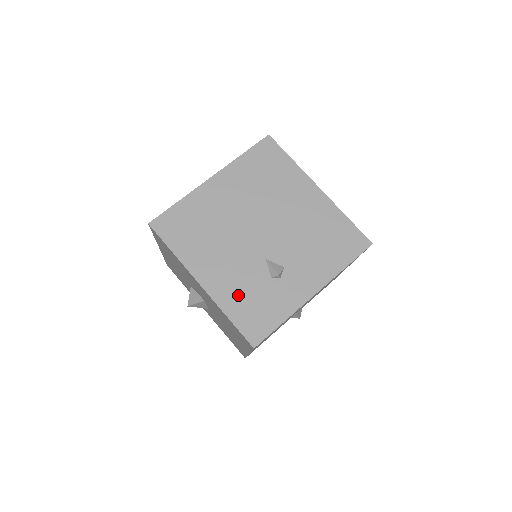
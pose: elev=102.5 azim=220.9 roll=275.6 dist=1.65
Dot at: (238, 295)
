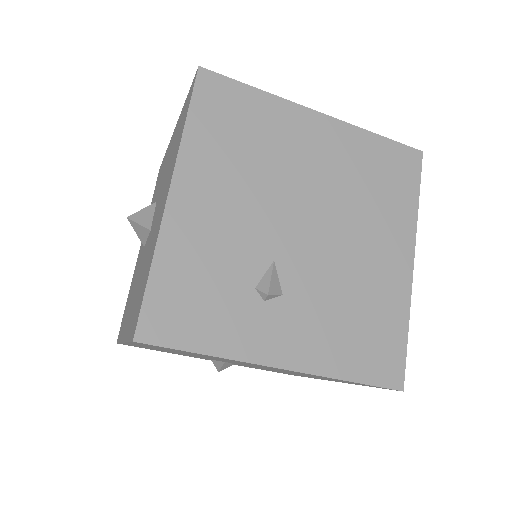
Dot at: (195, 258)
